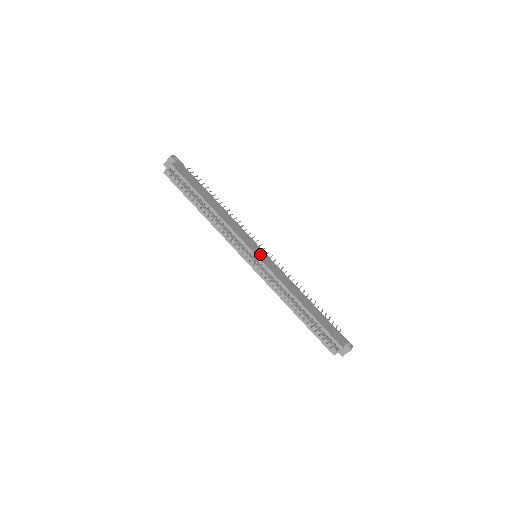
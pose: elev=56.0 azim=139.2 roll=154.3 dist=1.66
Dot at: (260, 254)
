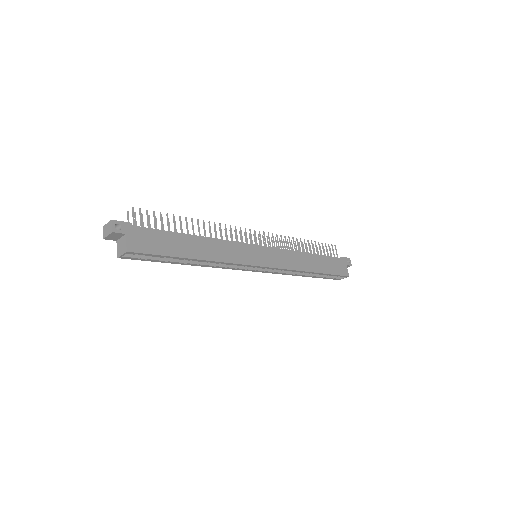
Dot at: (263, 258)
